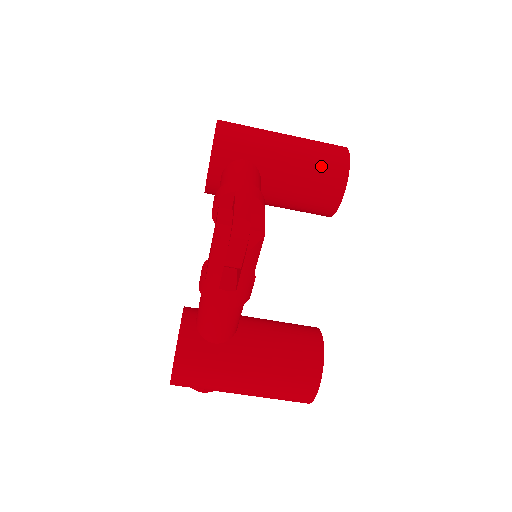
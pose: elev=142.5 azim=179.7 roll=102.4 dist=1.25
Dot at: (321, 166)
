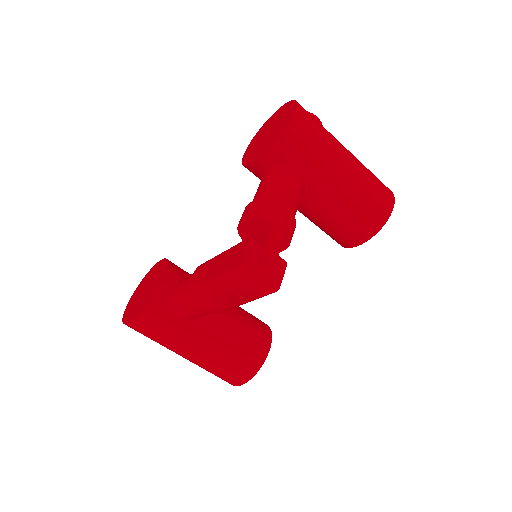
Dot at: (362, 211)
